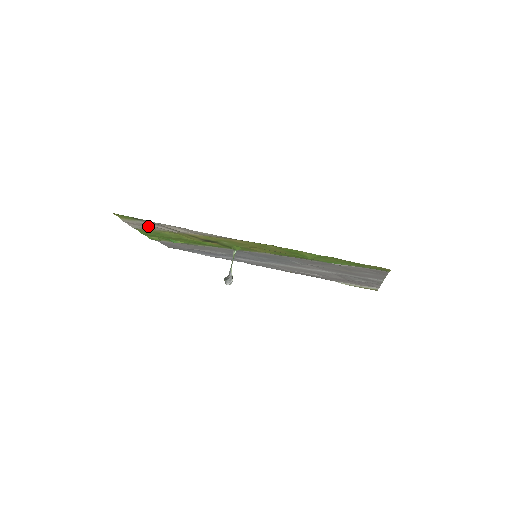
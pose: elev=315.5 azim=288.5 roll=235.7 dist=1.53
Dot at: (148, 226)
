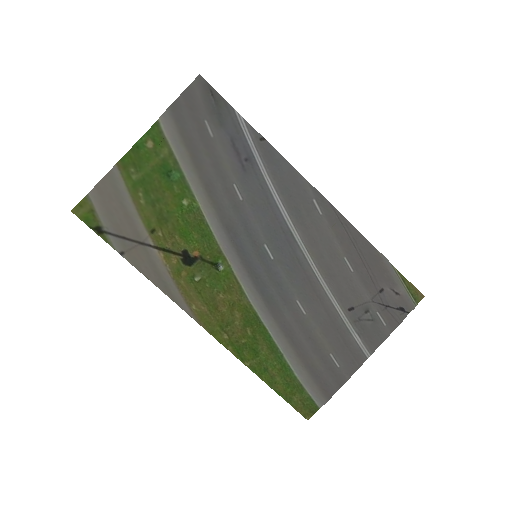
Dot at: (120, 213)
